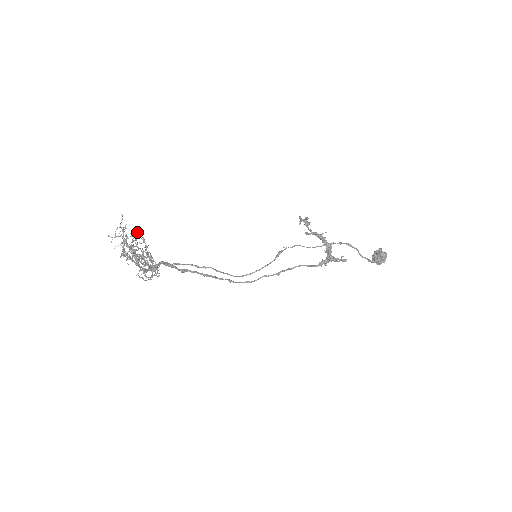
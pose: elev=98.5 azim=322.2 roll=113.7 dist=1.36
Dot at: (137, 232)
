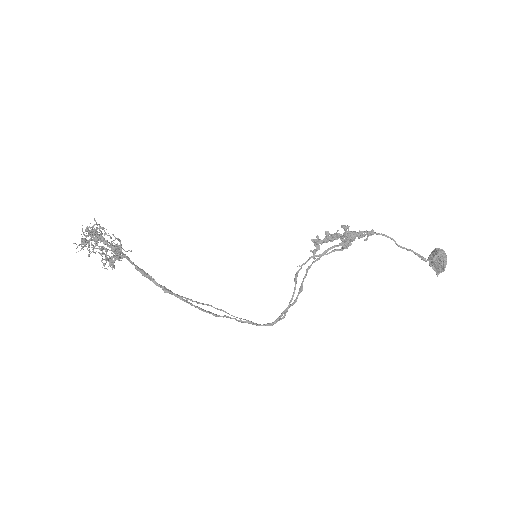
Dot at: (104, 231)
